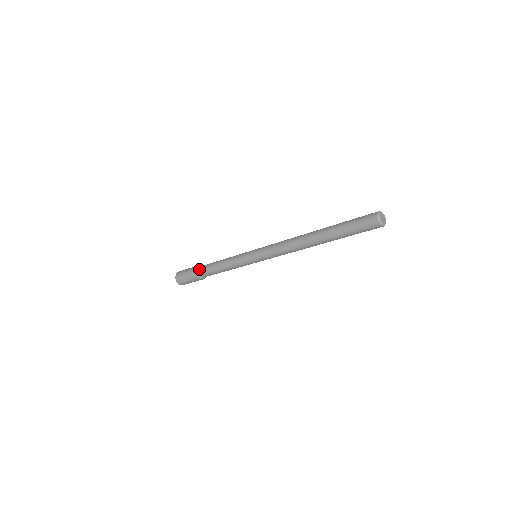
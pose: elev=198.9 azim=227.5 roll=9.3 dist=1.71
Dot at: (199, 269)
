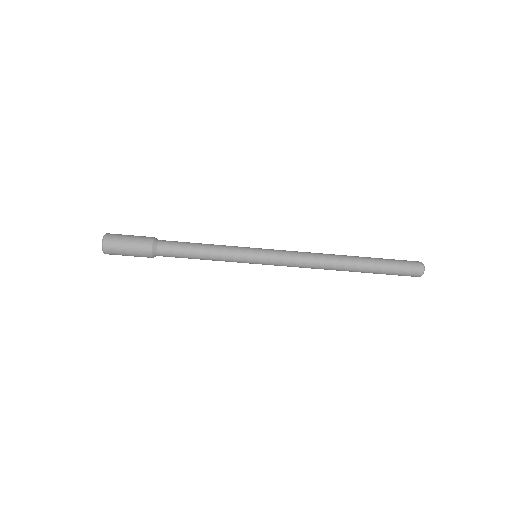
Dot at: (157, 243)
